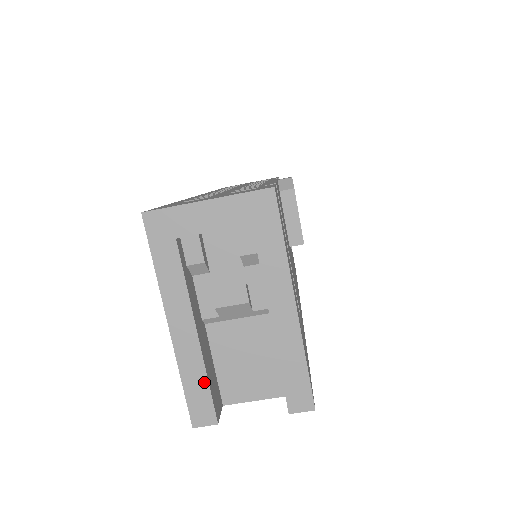
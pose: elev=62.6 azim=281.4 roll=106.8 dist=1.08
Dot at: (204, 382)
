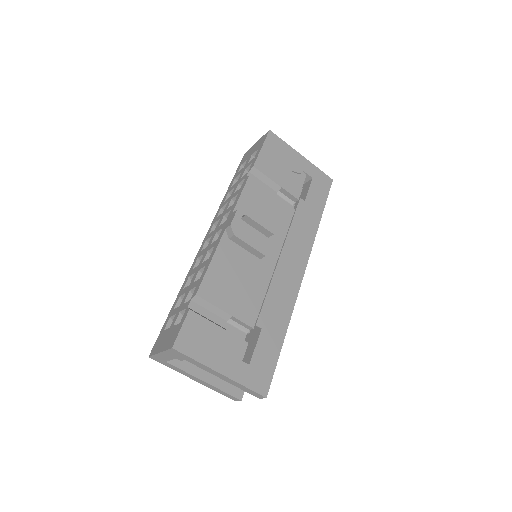
Dot at: (223, 392)
